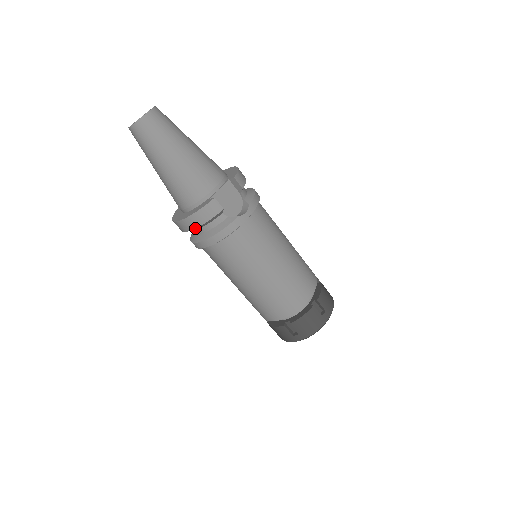
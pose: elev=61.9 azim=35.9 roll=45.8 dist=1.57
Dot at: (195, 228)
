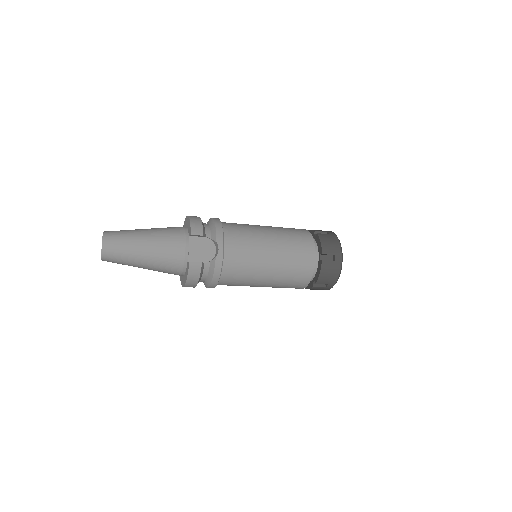
Dot at: occluded
